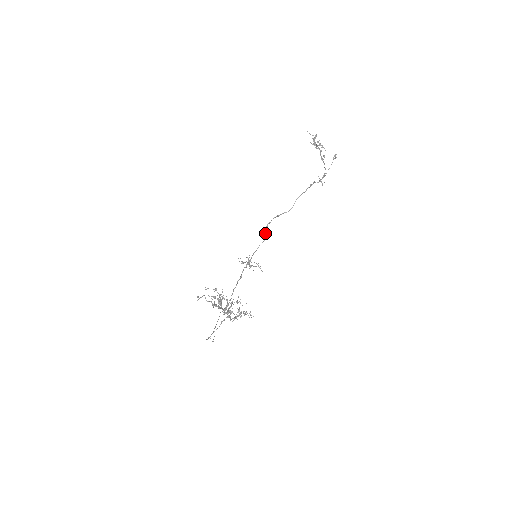
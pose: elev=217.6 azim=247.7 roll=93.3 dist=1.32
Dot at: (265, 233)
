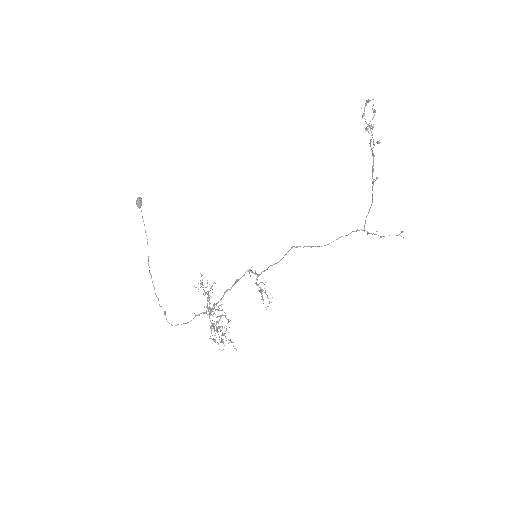
Dot at: occluded
